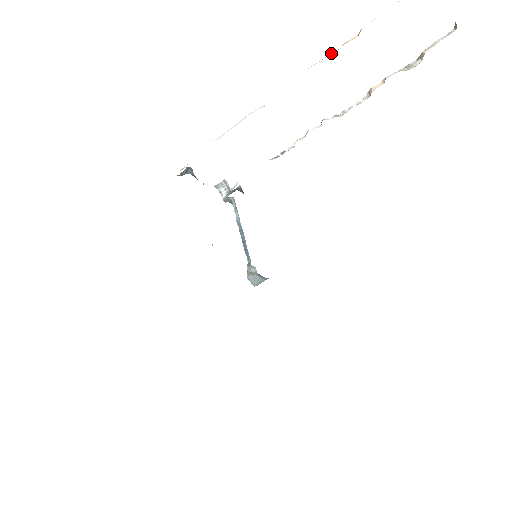
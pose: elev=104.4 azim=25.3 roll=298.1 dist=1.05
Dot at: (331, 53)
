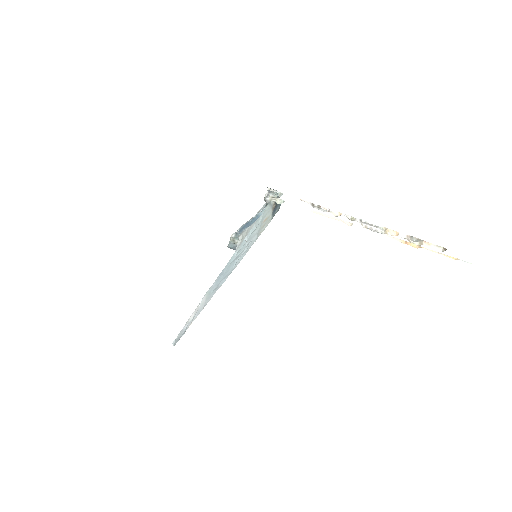
Dot at: (400, 239)
